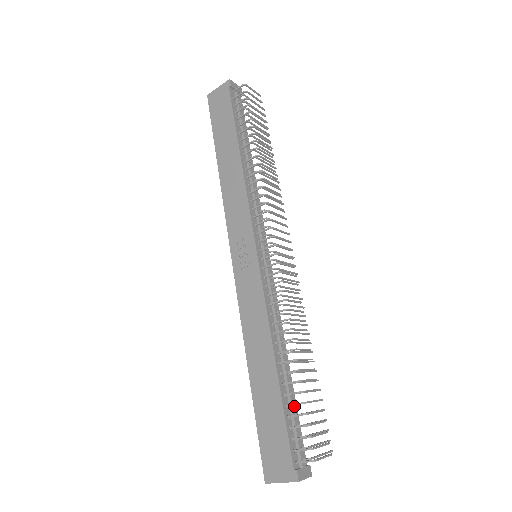
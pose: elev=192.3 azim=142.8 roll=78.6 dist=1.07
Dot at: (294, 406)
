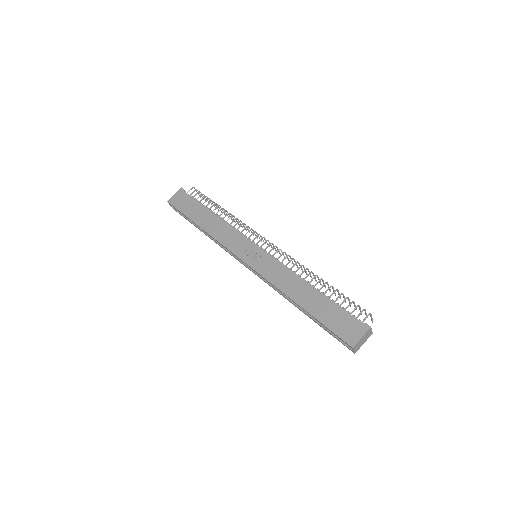
Dot at: occluded
